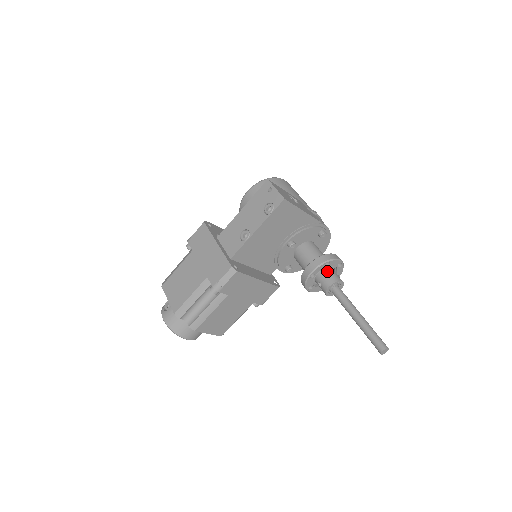
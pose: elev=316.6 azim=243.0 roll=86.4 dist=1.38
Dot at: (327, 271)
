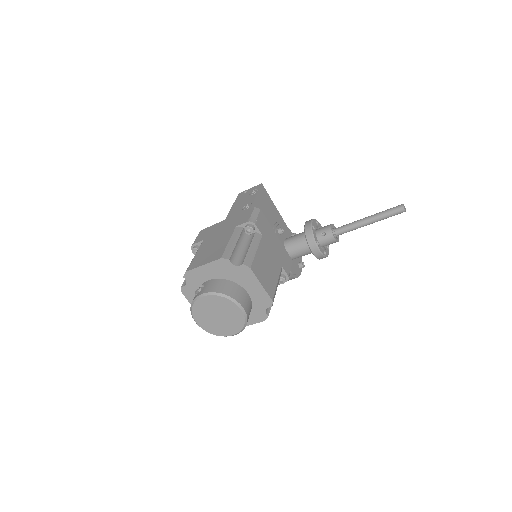
Dot at: (320, 228)
